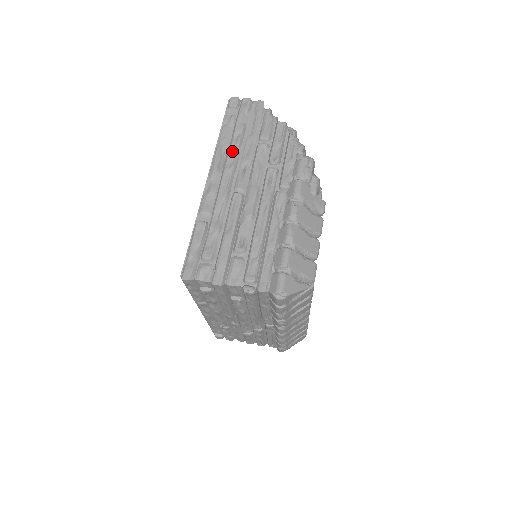
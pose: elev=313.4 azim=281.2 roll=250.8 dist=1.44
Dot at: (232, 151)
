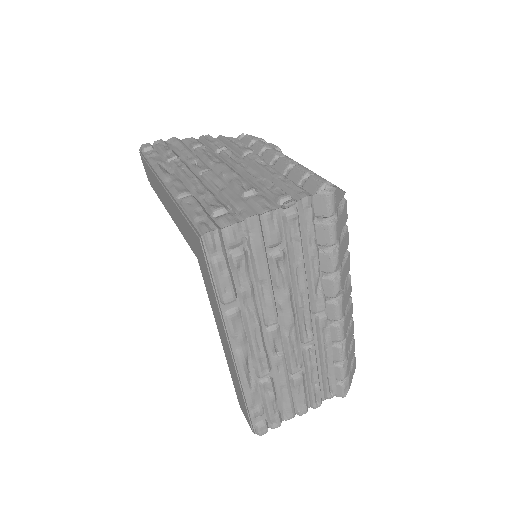
Dot at: (173, 160)
